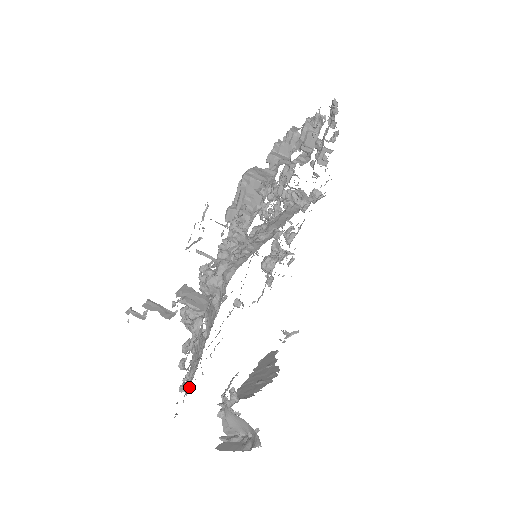
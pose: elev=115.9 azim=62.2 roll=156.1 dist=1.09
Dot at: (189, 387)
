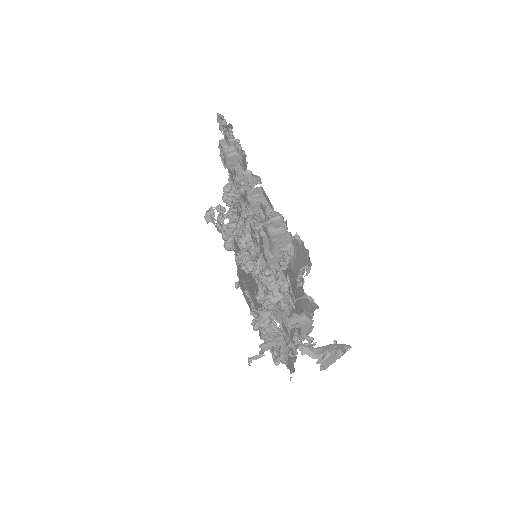
Dot at: (284, 359)
